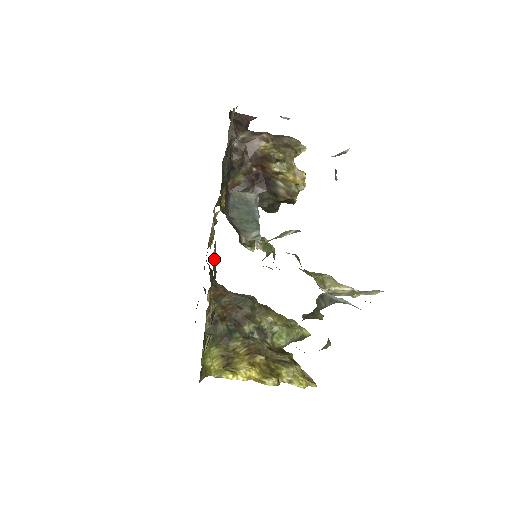
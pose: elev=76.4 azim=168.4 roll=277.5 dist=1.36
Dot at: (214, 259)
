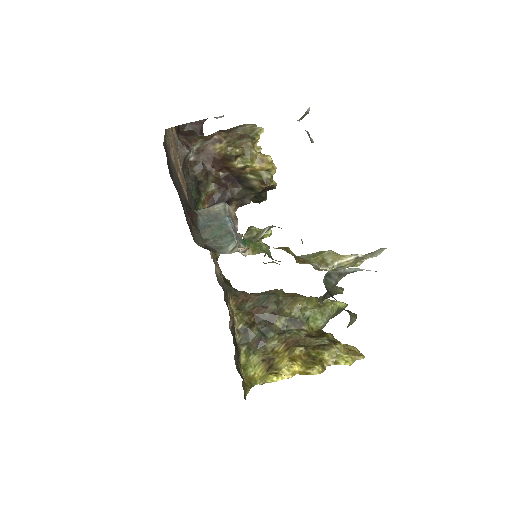
Dot at: (218, 275)
